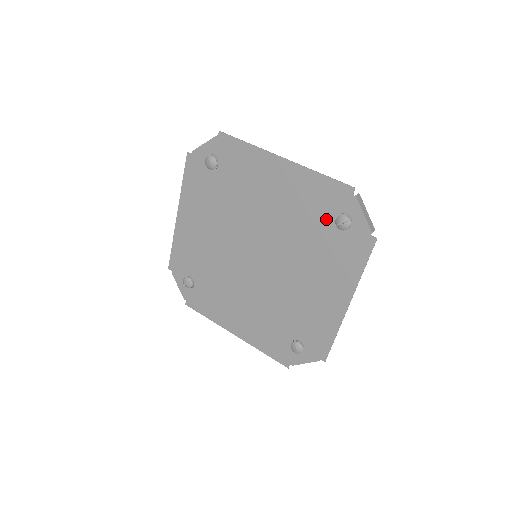
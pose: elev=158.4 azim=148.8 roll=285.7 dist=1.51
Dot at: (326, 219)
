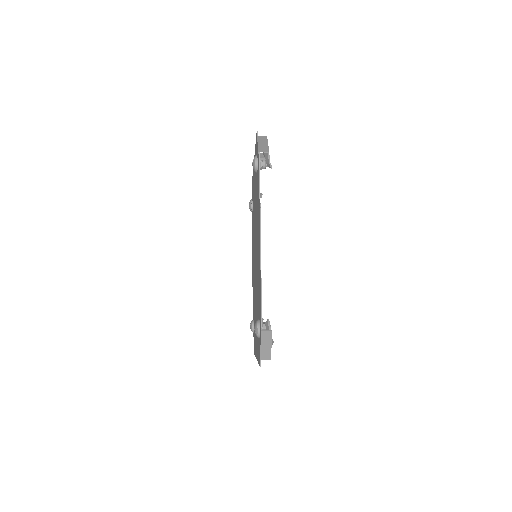
Dot at: (256, 175)
